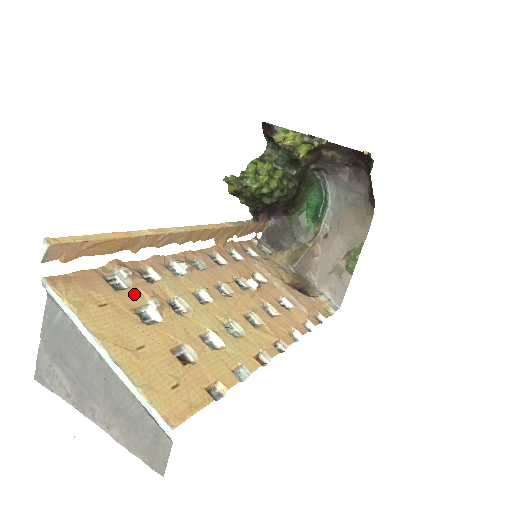
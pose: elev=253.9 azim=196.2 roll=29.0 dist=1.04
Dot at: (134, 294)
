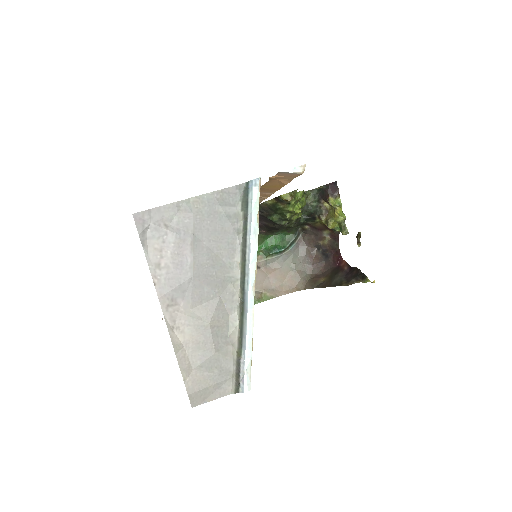
Dot at: occluded
